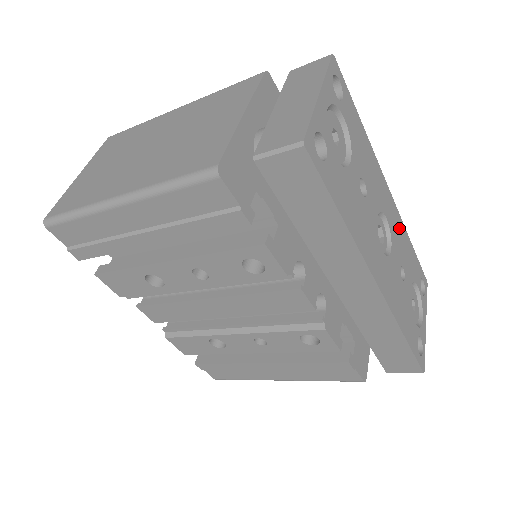
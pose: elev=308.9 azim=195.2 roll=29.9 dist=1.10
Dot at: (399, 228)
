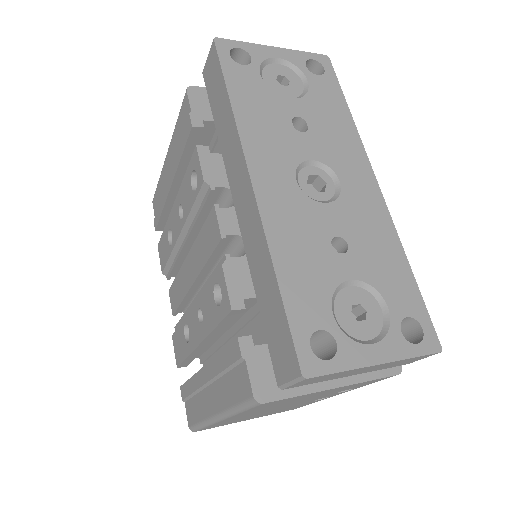
Dot at: (375, 220)
